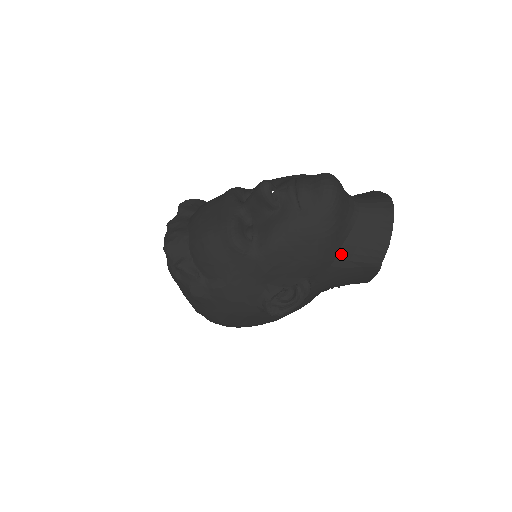
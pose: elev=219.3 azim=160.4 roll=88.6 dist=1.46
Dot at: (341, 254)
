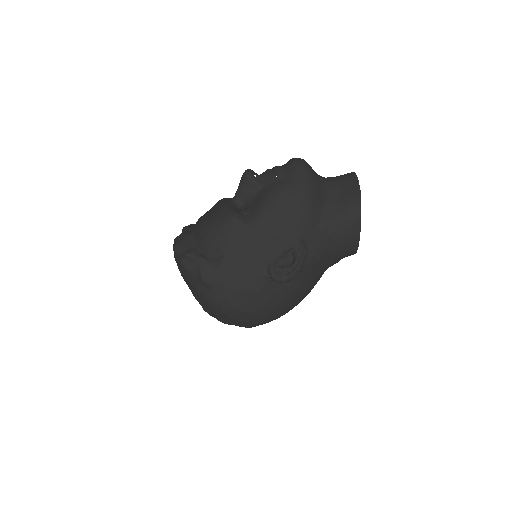
Dot at: (324, 213)
